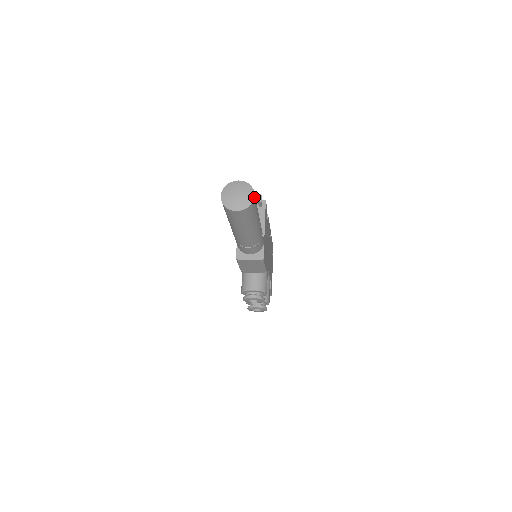
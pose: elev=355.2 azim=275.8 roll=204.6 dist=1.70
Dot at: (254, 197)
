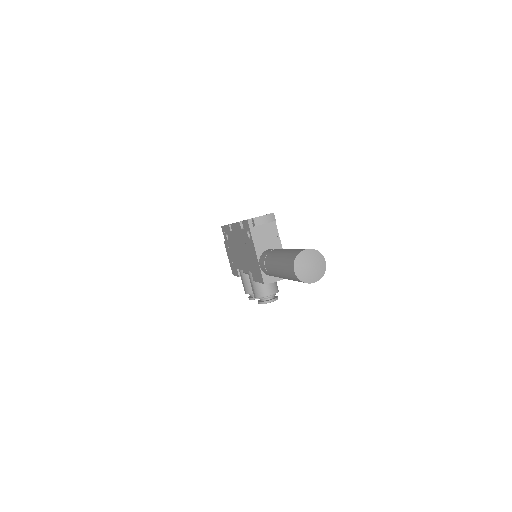
Dot at: (325, 263)
